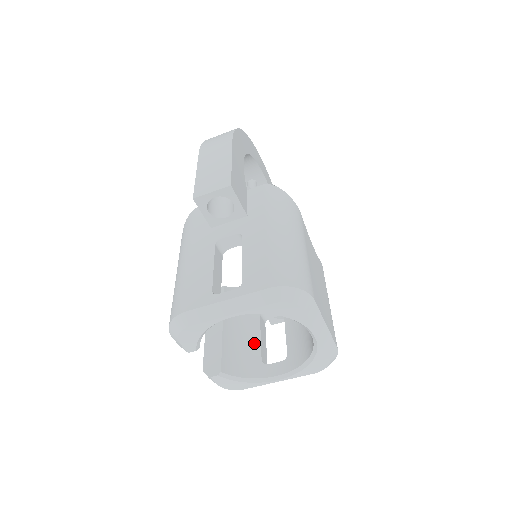
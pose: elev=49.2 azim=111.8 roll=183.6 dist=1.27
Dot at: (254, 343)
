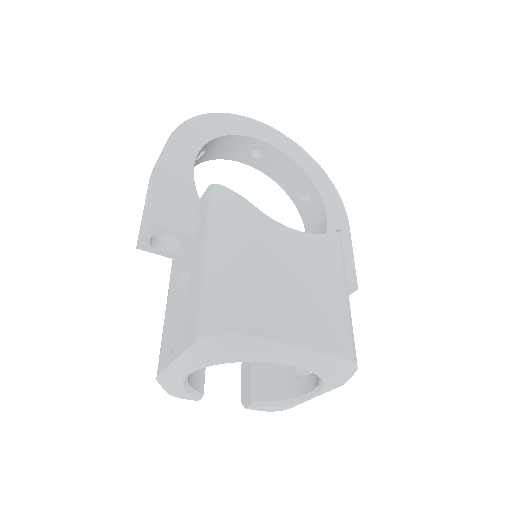
Dot at: occluded
